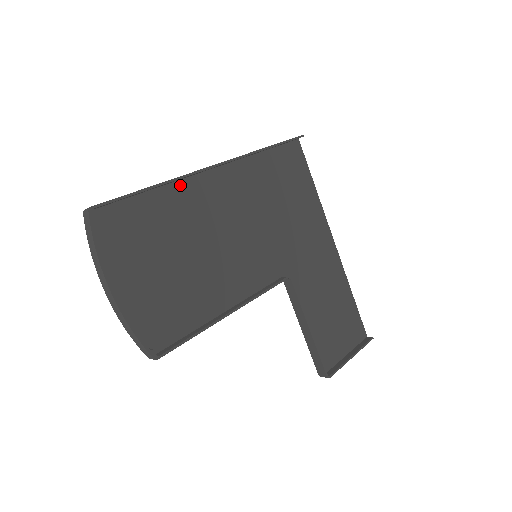
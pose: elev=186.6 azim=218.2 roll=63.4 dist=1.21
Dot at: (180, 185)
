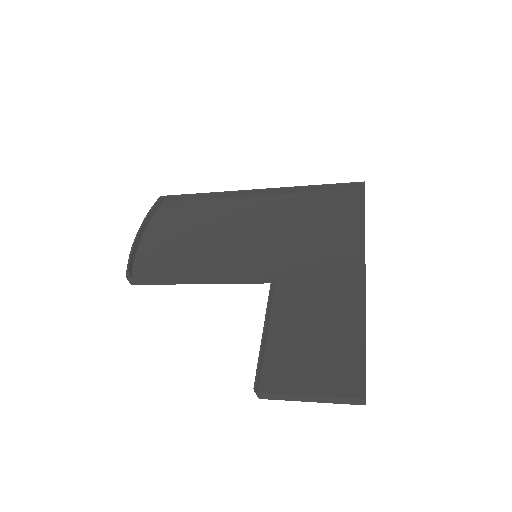
Dot at: (226, 200)
